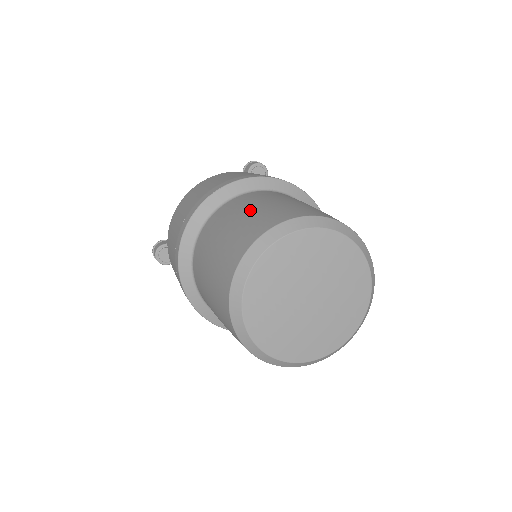
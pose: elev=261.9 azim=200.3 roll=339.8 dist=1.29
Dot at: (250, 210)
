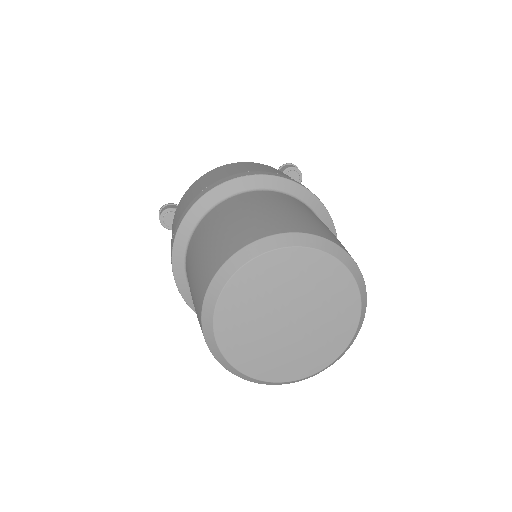
Dot at: (267, 208)
